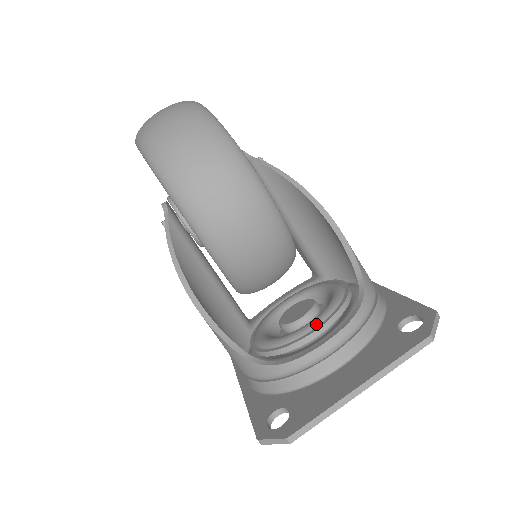
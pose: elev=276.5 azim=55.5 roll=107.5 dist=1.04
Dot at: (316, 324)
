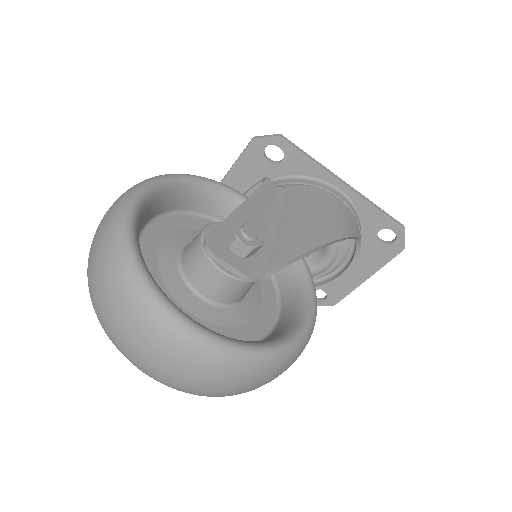
Dot at: (330, 266)
